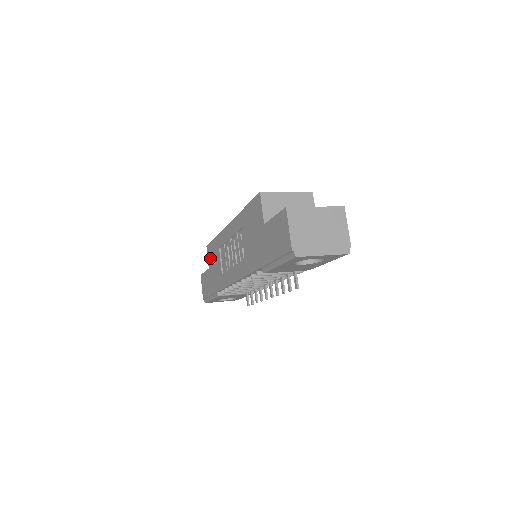
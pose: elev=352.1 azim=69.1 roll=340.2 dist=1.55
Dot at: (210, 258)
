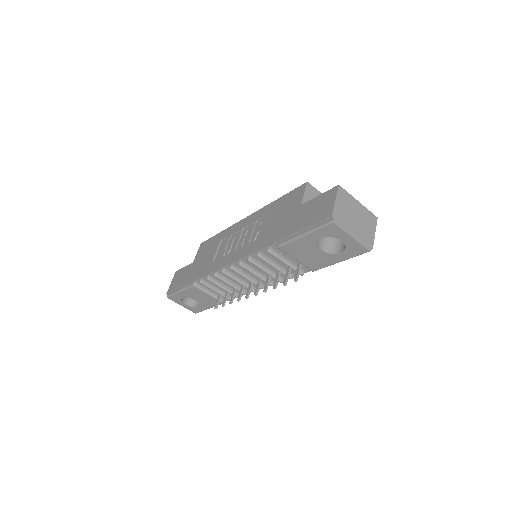
Dot at: (201, 252)
